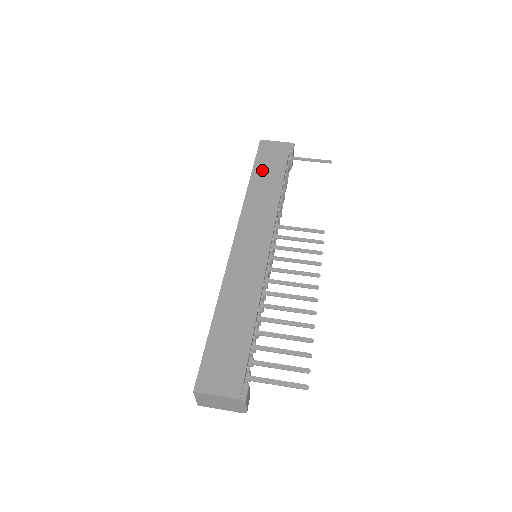
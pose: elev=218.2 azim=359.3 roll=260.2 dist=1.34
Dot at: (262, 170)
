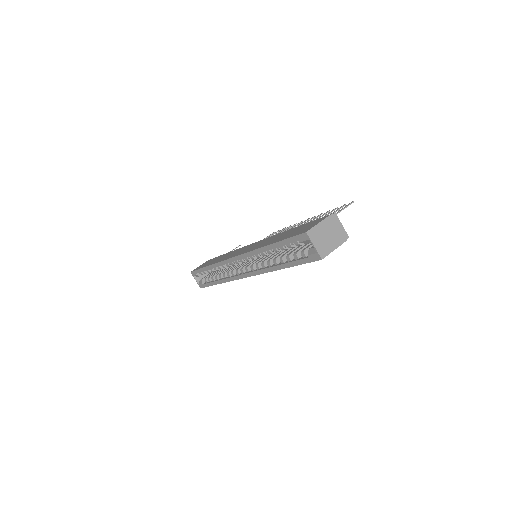
Dot at: (209, 263)
